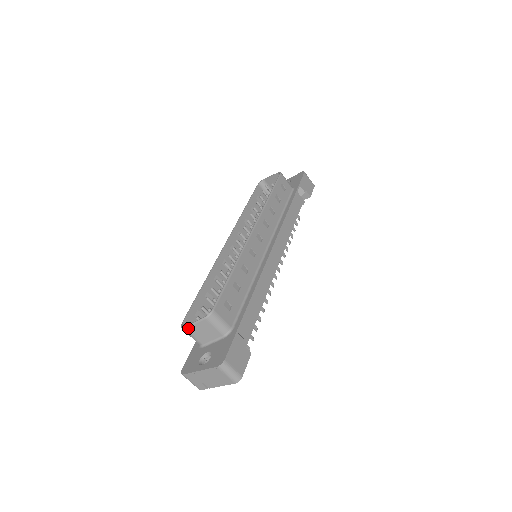
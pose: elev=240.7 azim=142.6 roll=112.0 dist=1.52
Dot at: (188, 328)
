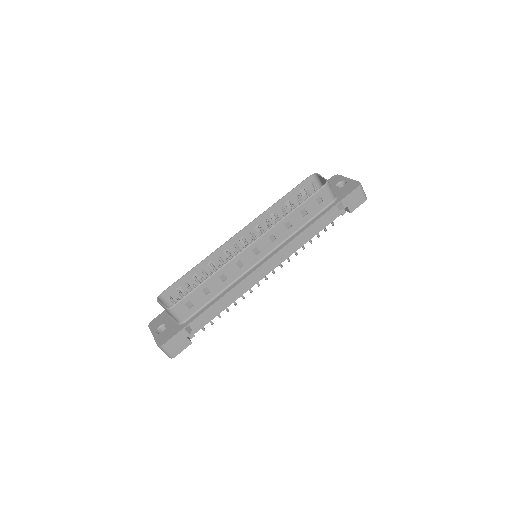
Dot at: (159, 303)
